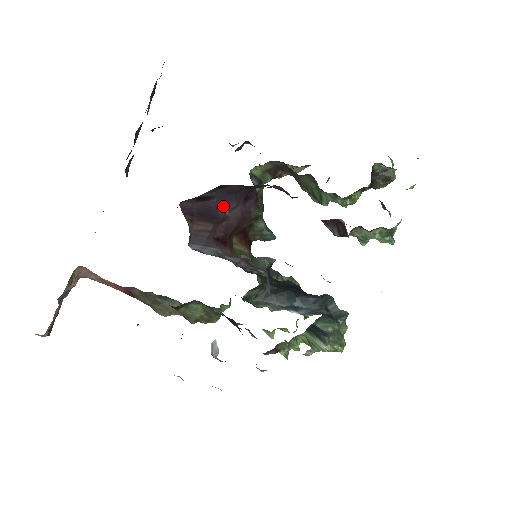
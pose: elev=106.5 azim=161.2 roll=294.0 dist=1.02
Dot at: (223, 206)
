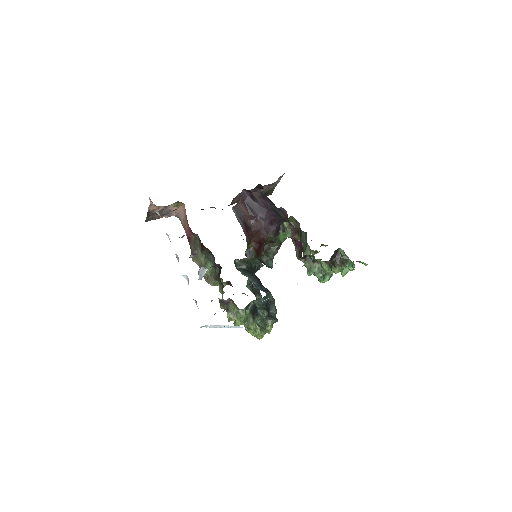
Dot at: (259, 211)
